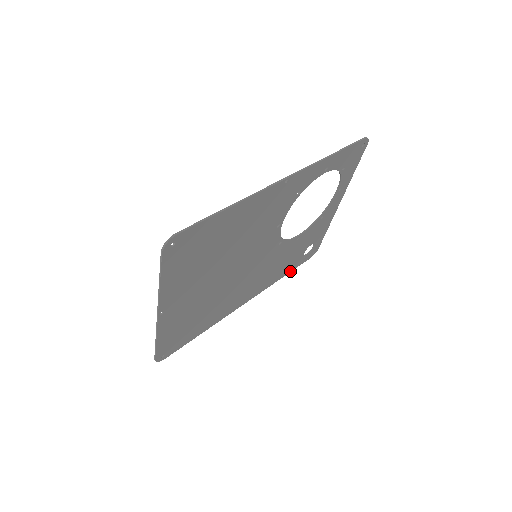
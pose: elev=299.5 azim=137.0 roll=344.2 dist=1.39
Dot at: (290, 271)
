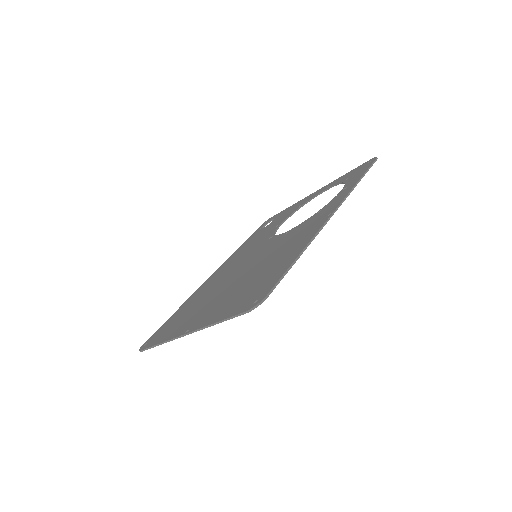
Dot at: occluded
